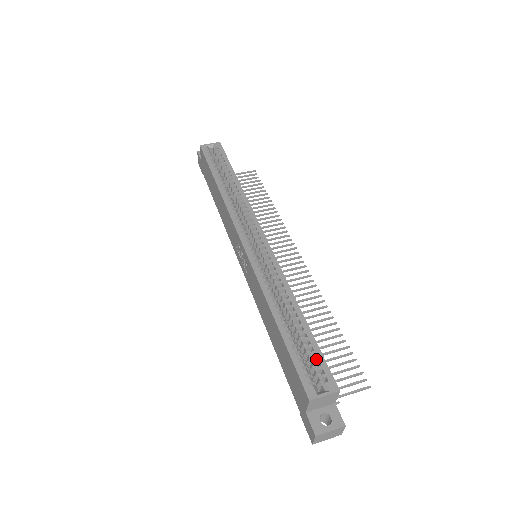
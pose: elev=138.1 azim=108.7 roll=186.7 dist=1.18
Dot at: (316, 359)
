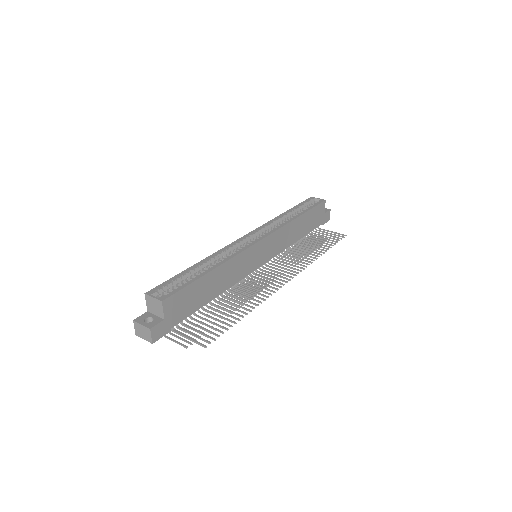
Dot at: (179, 286)
